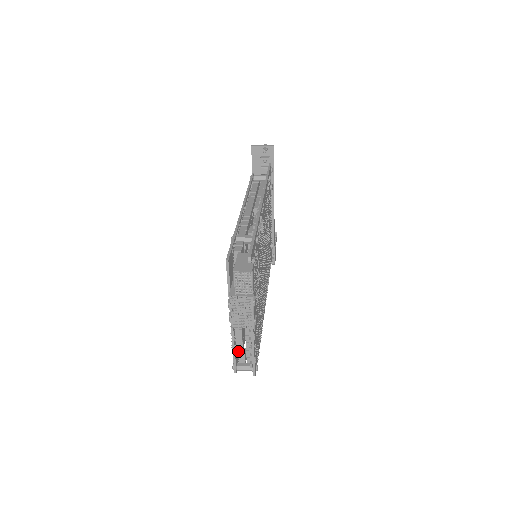
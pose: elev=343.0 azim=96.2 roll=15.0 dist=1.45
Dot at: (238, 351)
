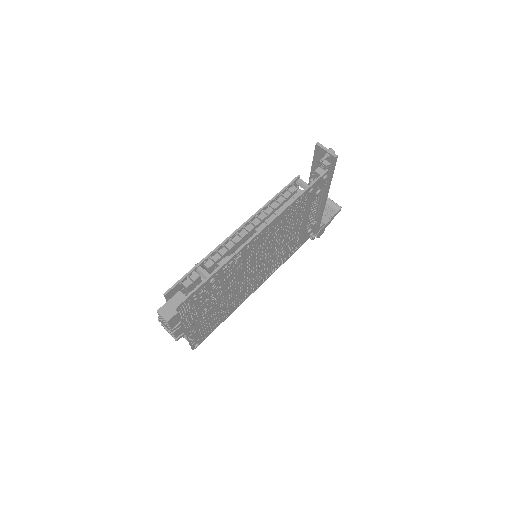
Dot at: occluded
